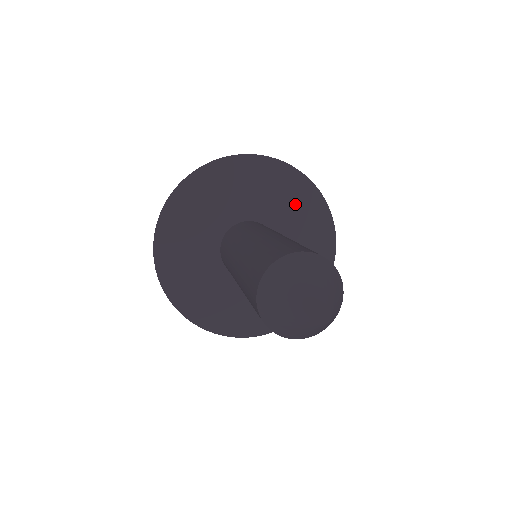
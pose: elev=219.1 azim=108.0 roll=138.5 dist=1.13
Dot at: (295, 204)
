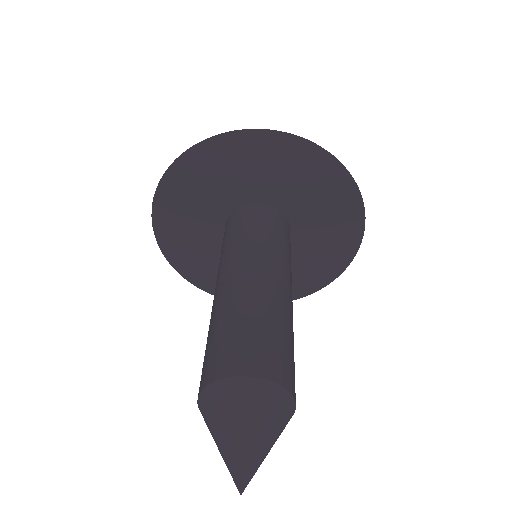
Dot at: (318, 189)
